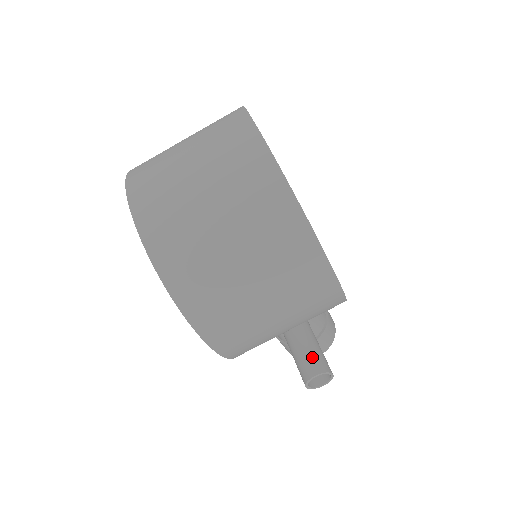
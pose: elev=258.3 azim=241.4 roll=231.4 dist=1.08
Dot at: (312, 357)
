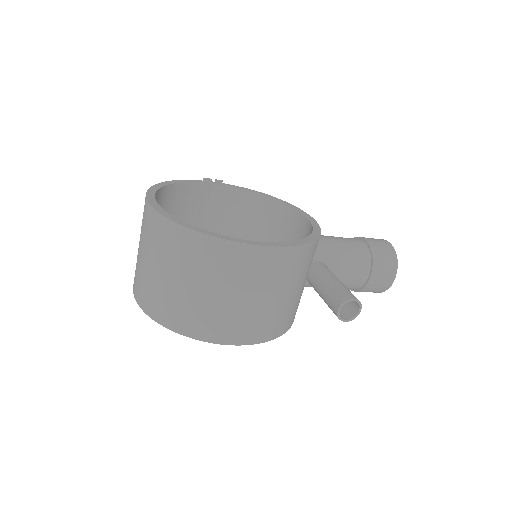
Dot at: (331, 297)
